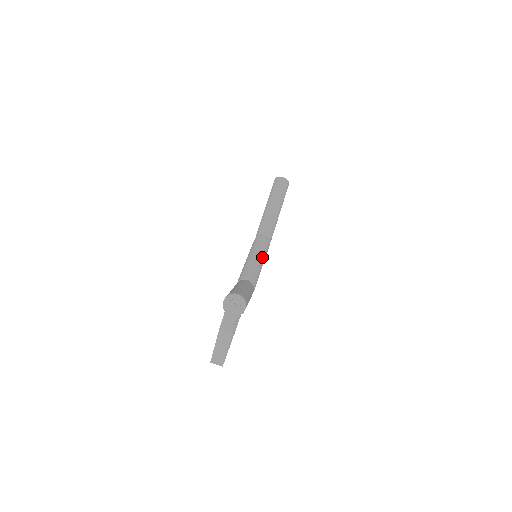
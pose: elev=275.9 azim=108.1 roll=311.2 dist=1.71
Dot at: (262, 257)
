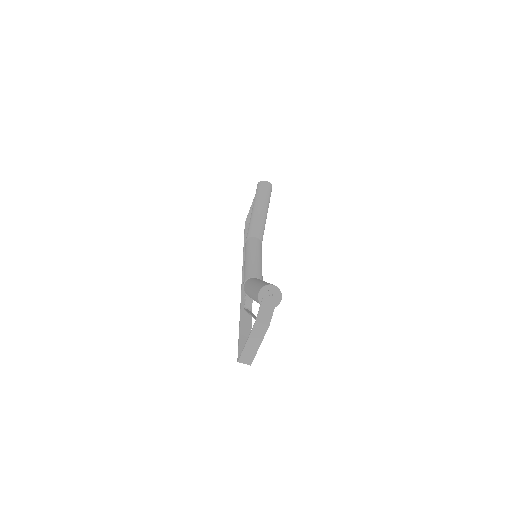
Dot at: (261, 257)
